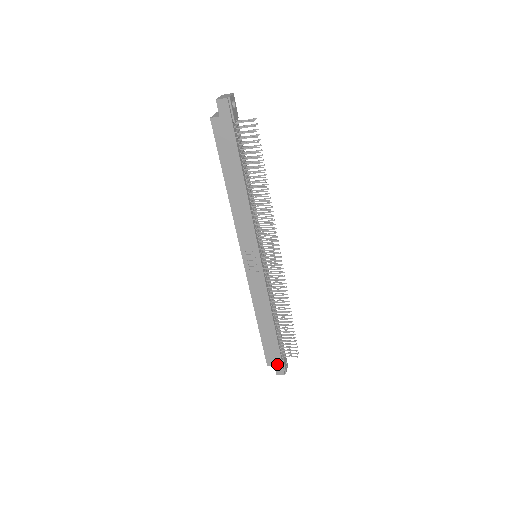
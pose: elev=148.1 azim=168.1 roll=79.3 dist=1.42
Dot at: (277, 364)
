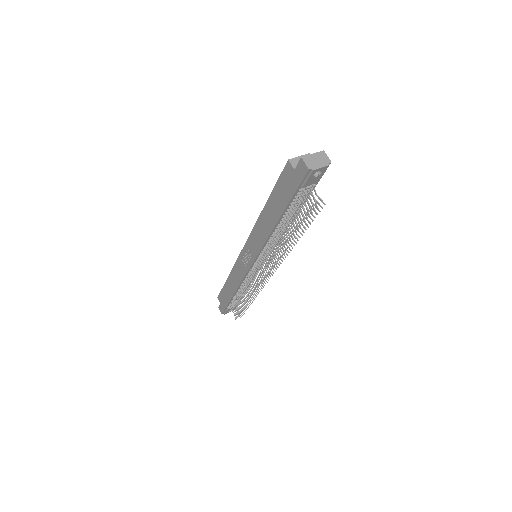
Dot at: (222, 306)
